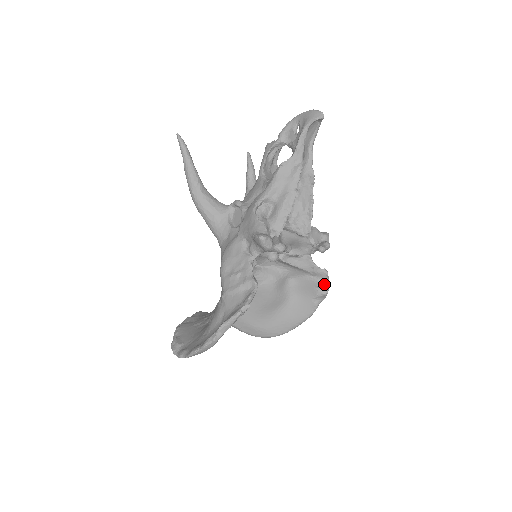
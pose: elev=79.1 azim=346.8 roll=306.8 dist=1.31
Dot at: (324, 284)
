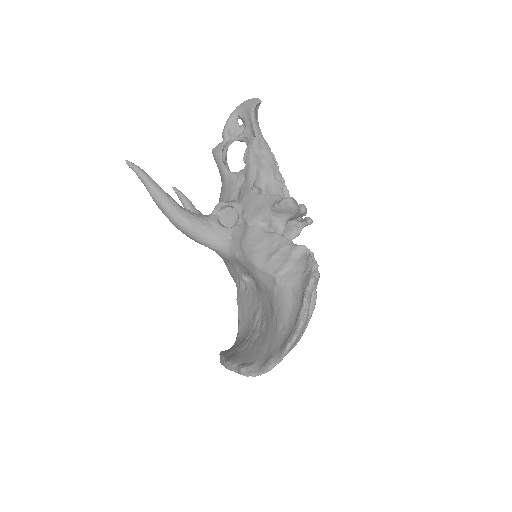
Dot at: occluded
